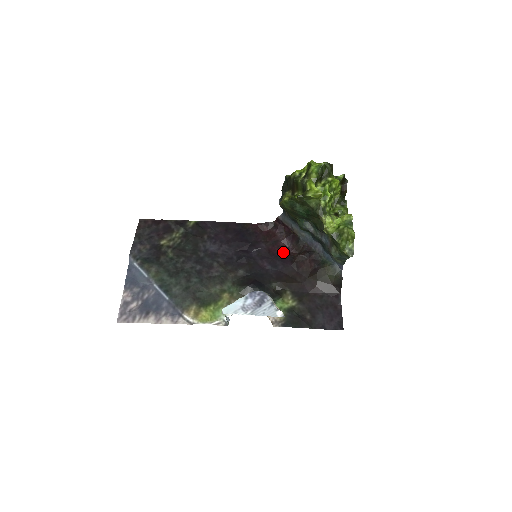
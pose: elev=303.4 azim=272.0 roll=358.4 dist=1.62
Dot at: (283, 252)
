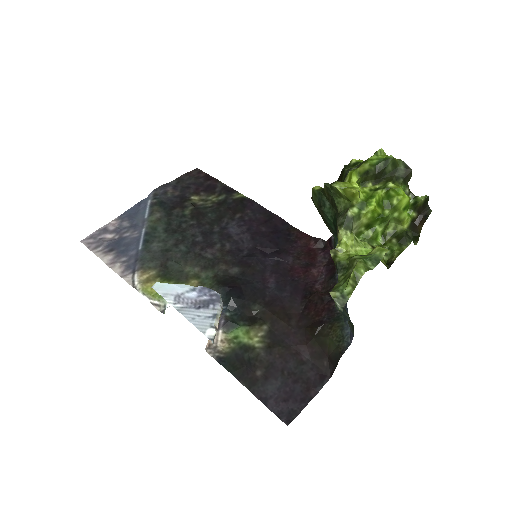
Dot at: (306, 281)
